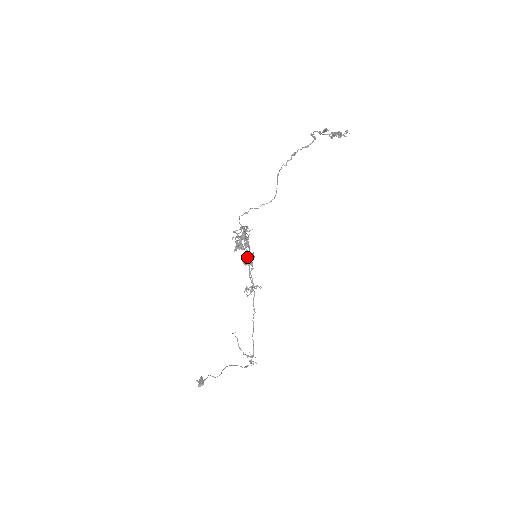
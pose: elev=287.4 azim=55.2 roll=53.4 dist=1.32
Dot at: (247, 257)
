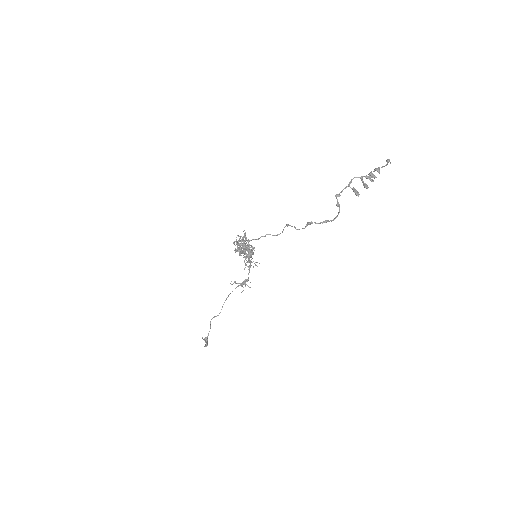
Dot at: occluded
